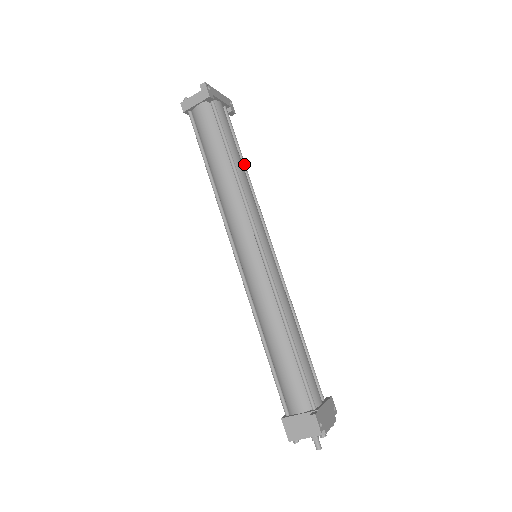
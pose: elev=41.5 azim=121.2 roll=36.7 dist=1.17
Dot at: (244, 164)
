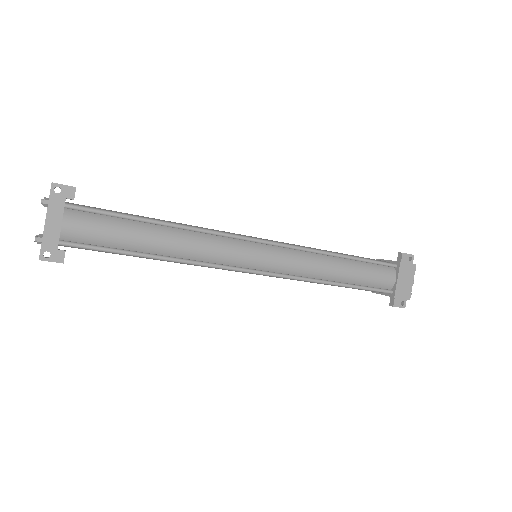
Dot at: (157, 224)
